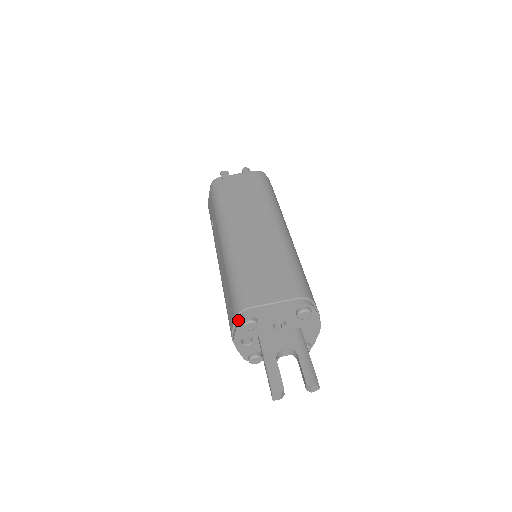
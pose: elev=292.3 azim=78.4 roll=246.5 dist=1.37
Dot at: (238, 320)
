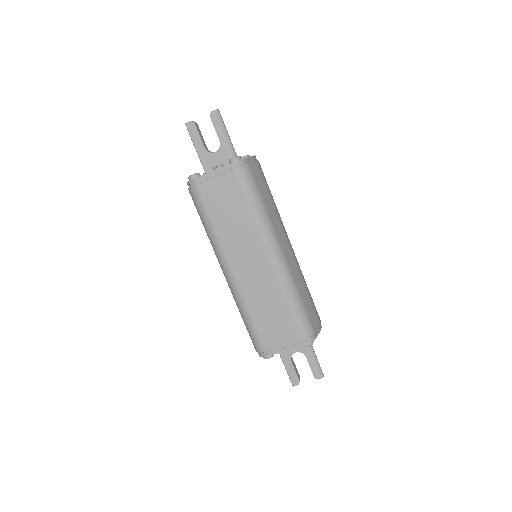
Dot at: (259, 355)
